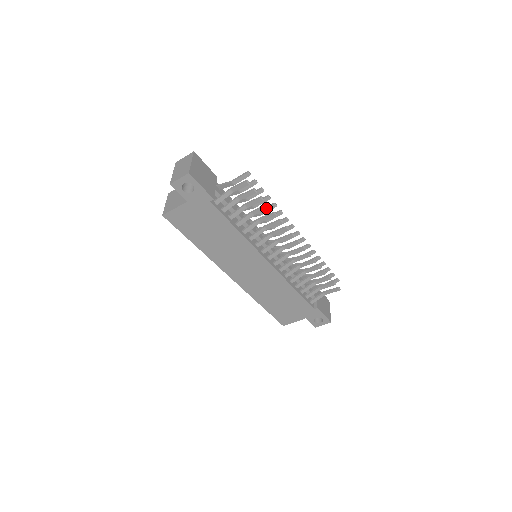
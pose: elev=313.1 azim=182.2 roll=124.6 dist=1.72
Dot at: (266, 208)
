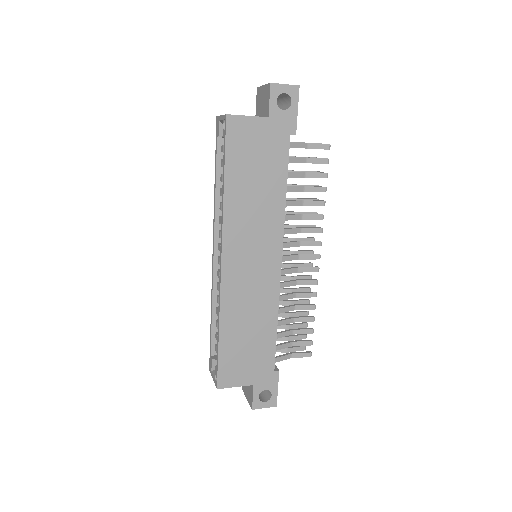
Dot at: (322, 190)
